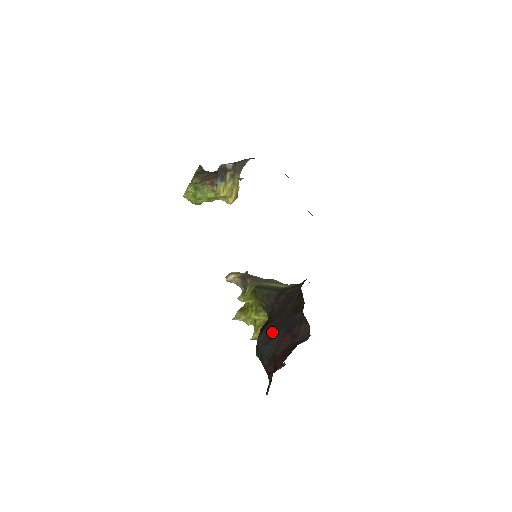
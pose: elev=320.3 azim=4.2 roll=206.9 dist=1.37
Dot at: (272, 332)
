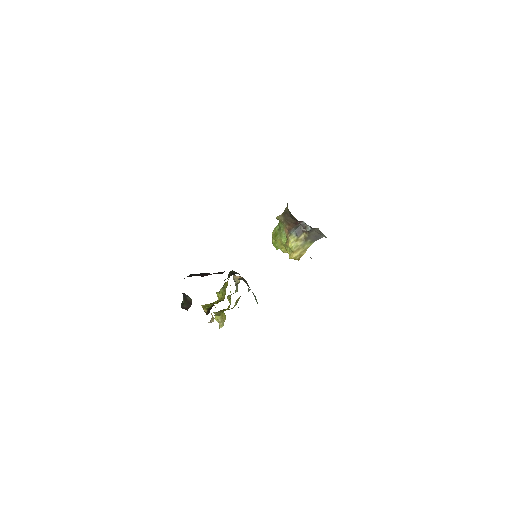
Dot at: (207, 273)
